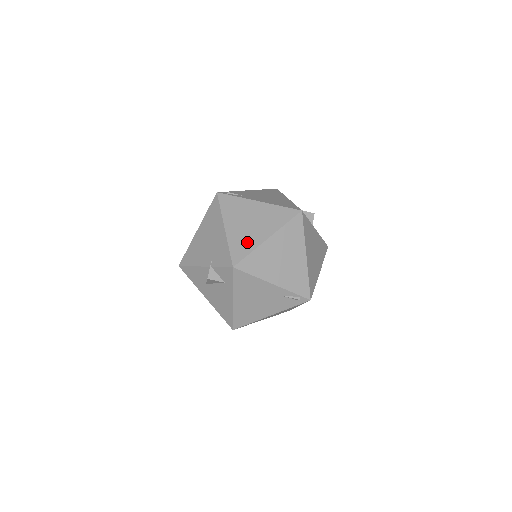
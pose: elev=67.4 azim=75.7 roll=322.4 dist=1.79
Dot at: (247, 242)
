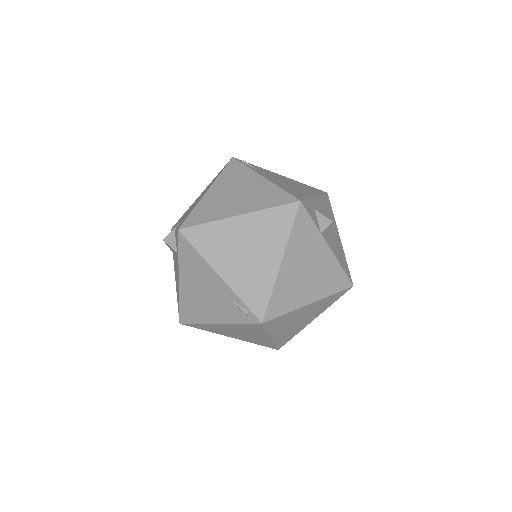
Dot at: (214, 211)
